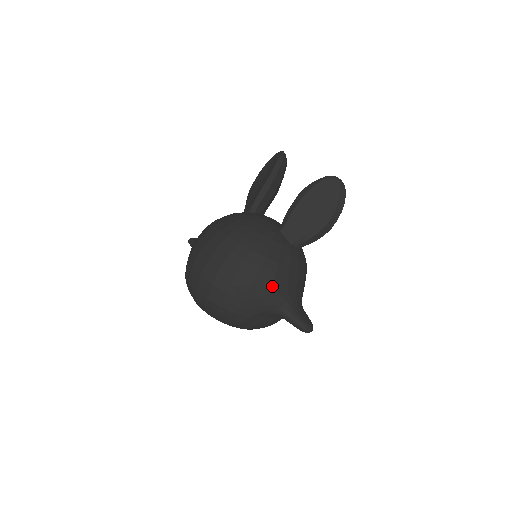
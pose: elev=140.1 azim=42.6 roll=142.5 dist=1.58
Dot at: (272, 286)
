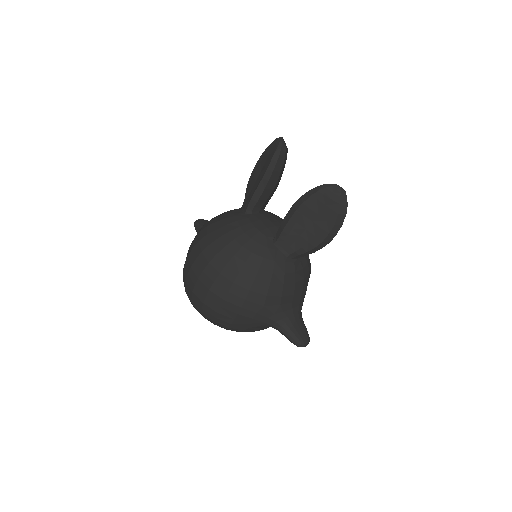
Dot at: (263, 307)
